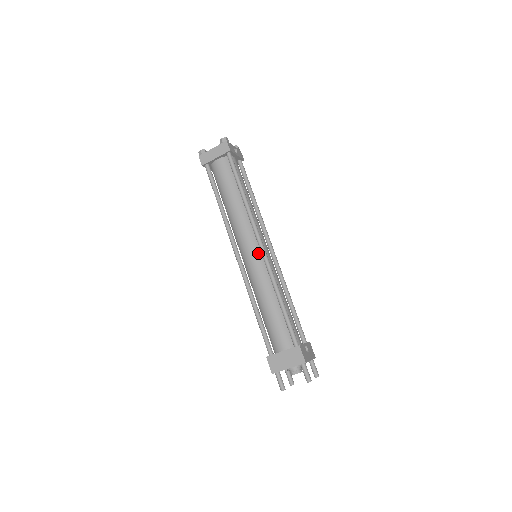
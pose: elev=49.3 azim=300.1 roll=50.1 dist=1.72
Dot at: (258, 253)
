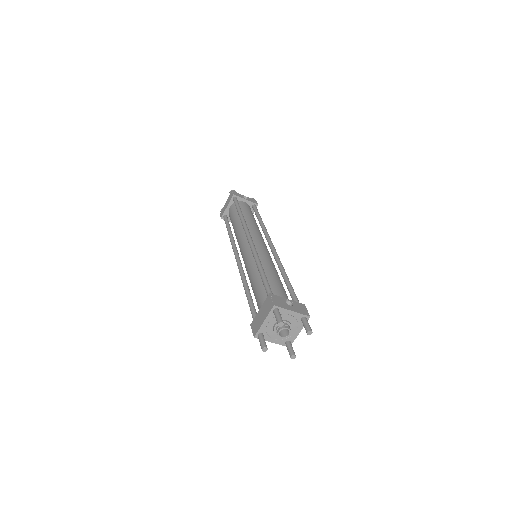
Dot at: (249, 247)
